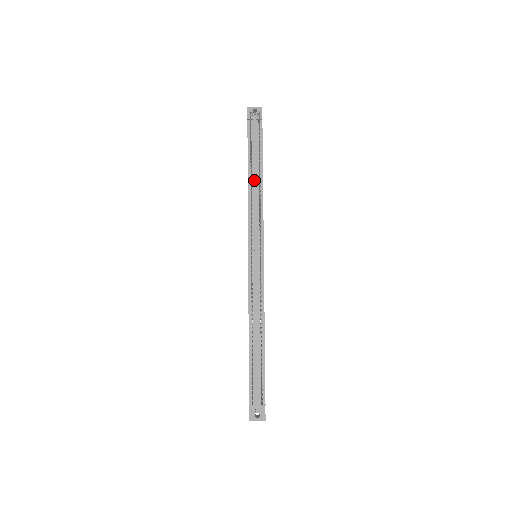
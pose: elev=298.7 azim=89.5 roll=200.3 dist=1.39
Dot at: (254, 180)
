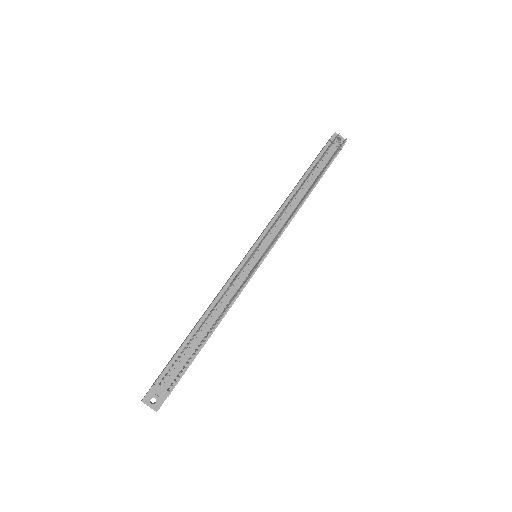
Dot at: (301, 191)
